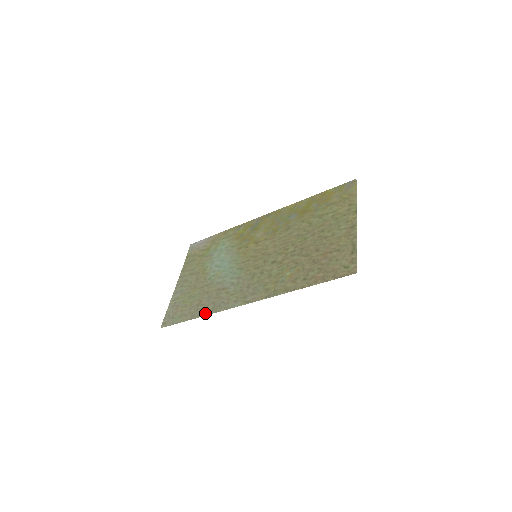
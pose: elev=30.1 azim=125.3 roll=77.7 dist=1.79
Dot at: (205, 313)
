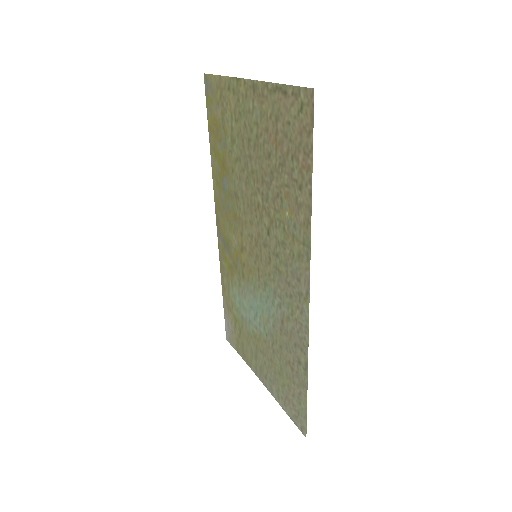
Dot at: (304, 365)
